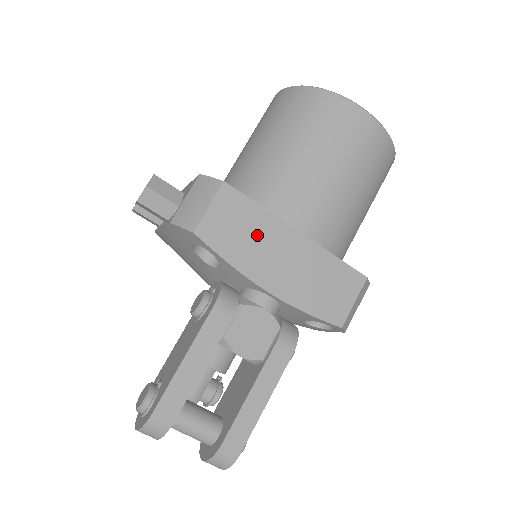
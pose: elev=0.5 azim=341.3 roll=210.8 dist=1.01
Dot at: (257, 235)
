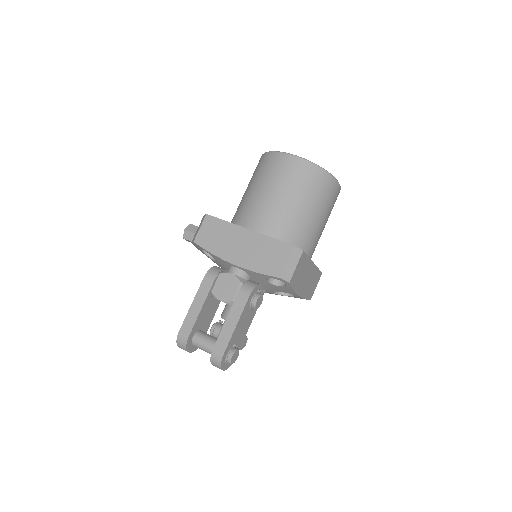
Dot at: (225, 236)
